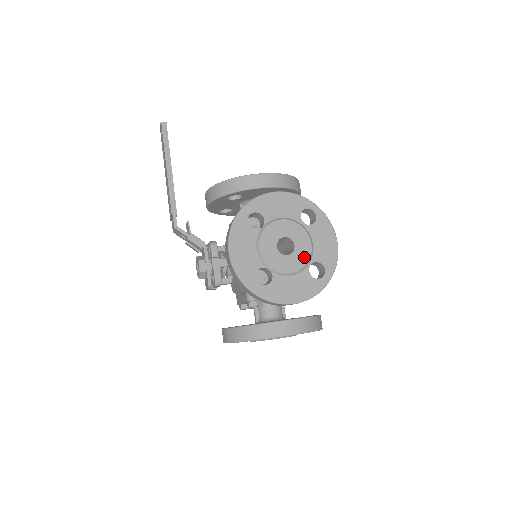
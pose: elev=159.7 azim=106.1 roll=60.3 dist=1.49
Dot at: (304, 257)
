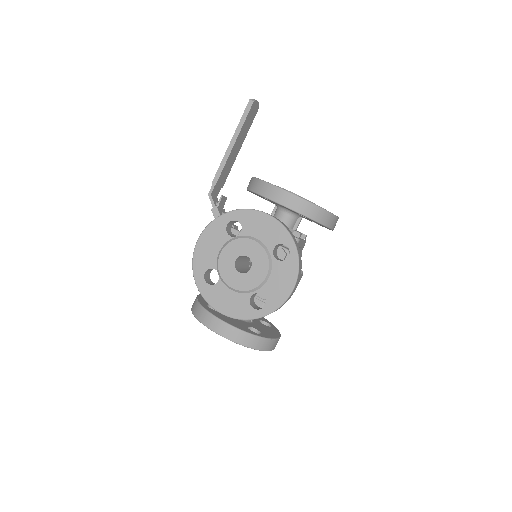
Dot at: (252, 283)
